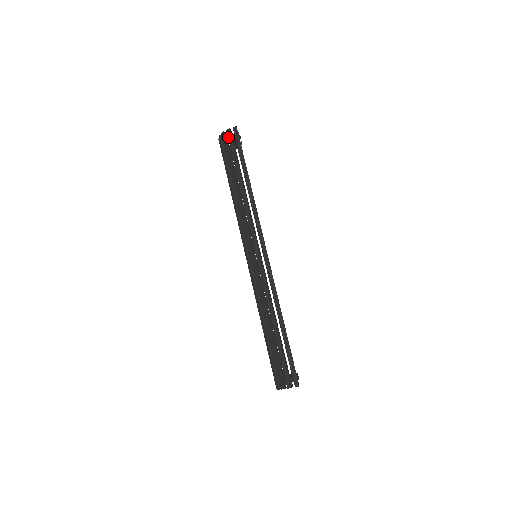
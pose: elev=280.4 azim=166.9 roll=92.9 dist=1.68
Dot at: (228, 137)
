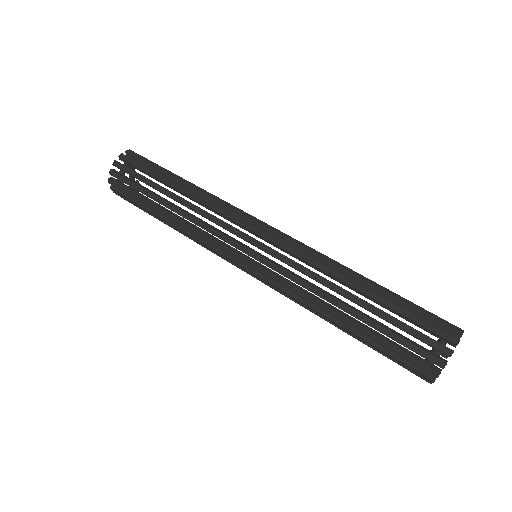
Dot at: (126, 160)
